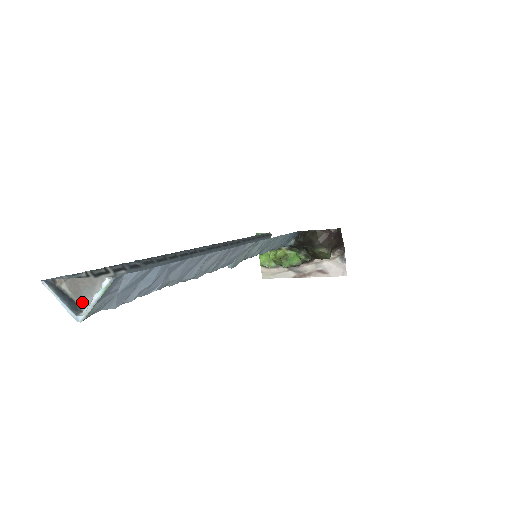
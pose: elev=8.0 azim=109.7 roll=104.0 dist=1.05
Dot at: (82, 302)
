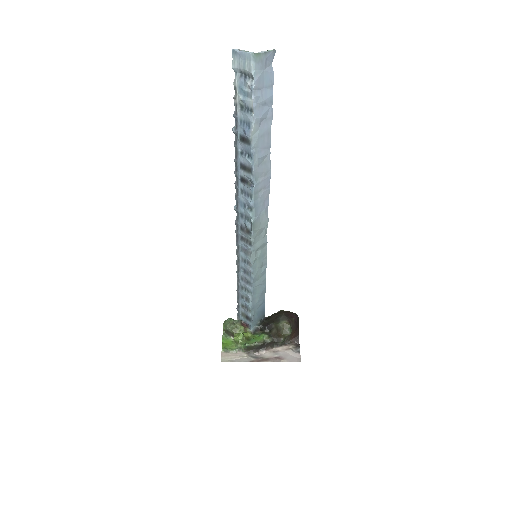
Dot at: (253, 57)
